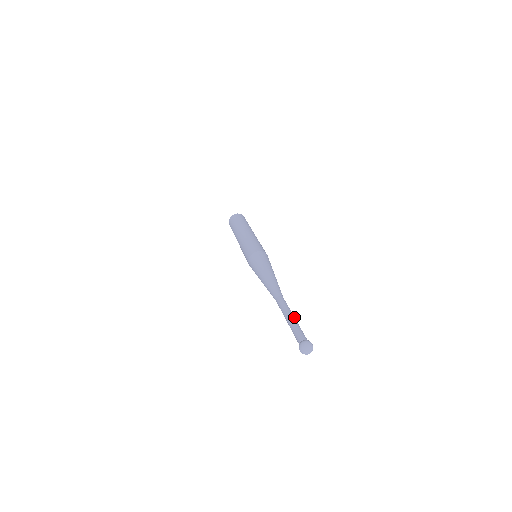
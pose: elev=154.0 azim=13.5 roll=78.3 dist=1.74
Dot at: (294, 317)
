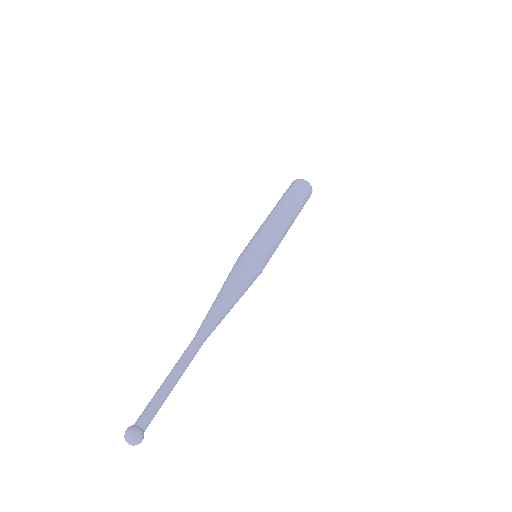
Dot at: (173, 380)
